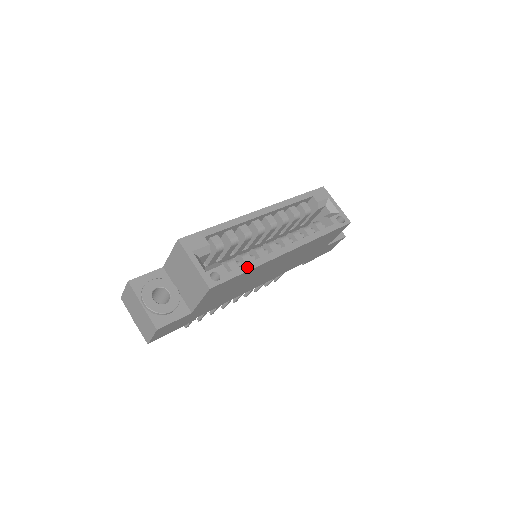
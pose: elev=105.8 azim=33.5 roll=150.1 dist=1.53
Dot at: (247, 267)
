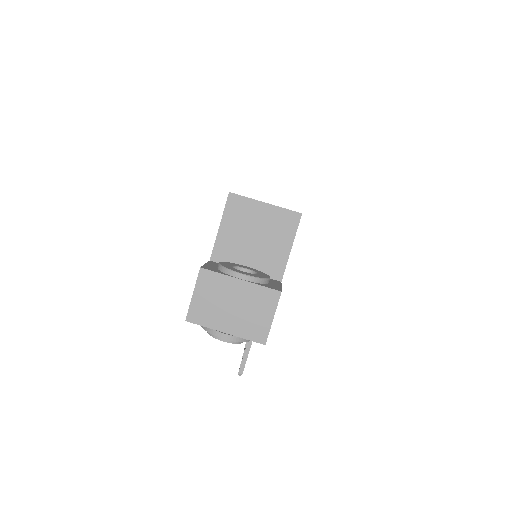
Dot at: occluded
